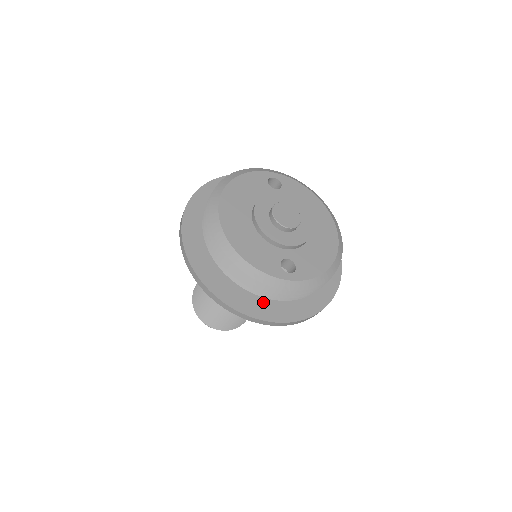
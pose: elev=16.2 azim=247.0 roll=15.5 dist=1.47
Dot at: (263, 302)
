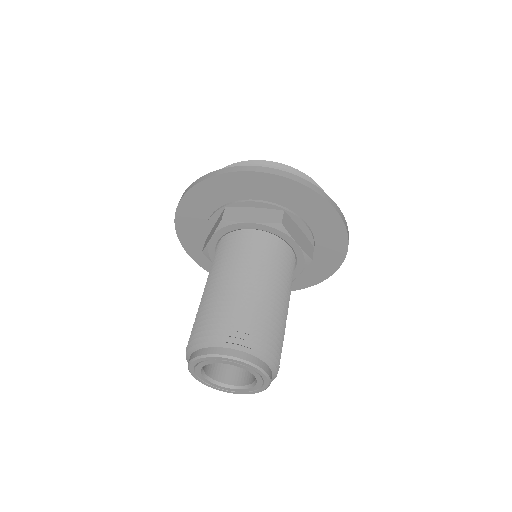
Dot at: occluded
